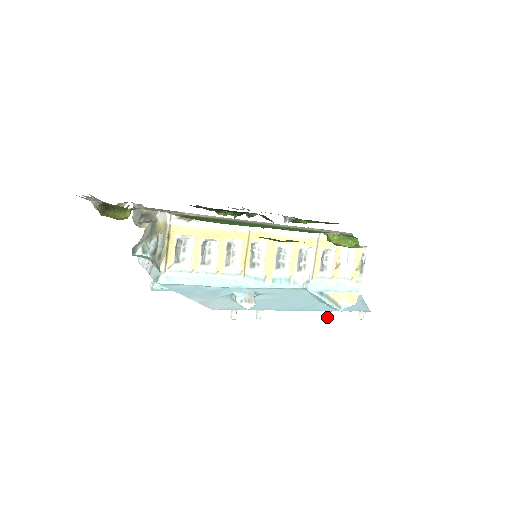
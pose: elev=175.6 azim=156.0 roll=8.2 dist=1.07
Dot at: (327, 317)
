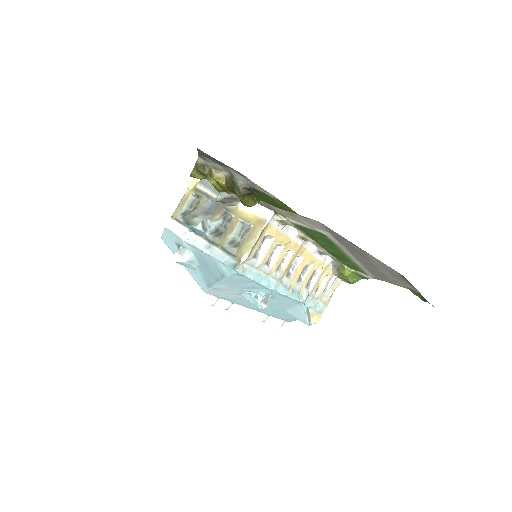
Dot at: (265, 320)
